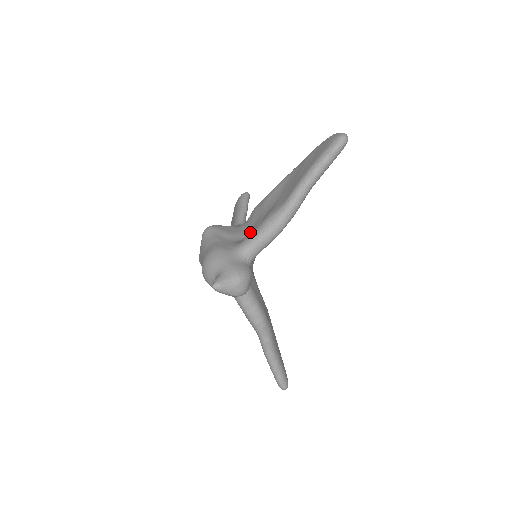
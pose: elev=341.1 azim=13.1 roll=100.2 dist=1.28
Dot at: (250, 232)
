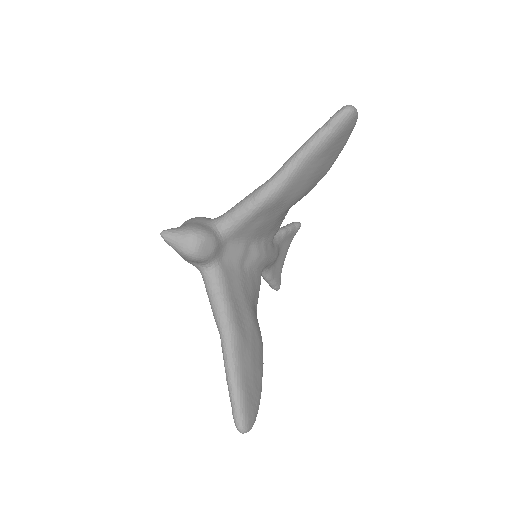
Dot at: occluded
